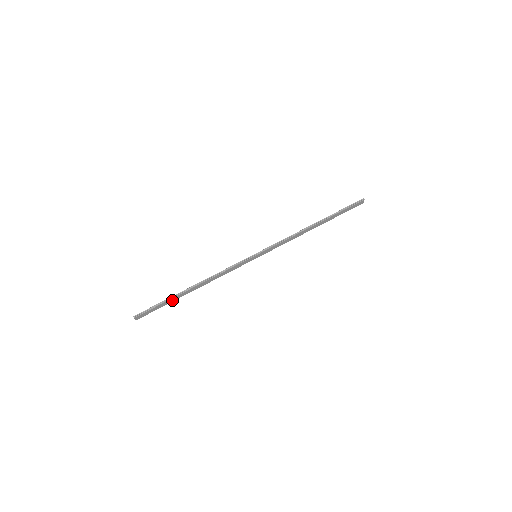
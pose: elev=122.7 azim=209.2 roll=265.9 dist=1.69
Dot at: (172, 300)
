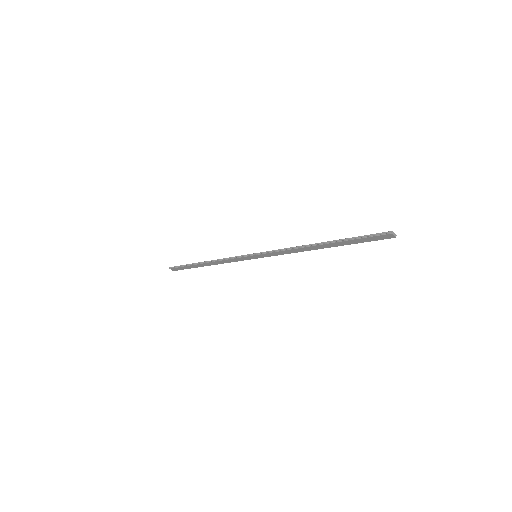
Dot at: (193, 266)
